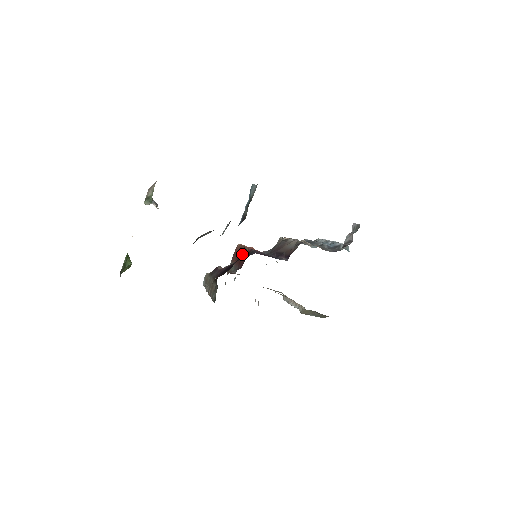
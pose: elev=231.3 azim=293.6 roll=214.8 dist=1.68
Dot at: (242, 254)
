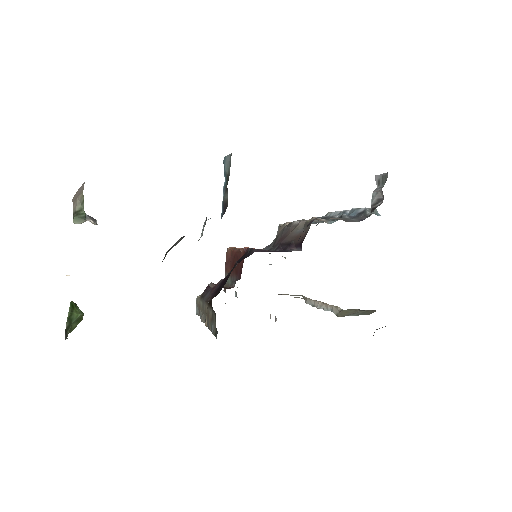
Dot at: (236, 259)
